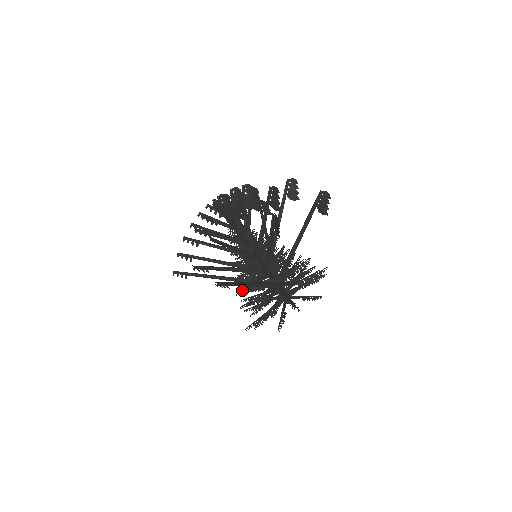
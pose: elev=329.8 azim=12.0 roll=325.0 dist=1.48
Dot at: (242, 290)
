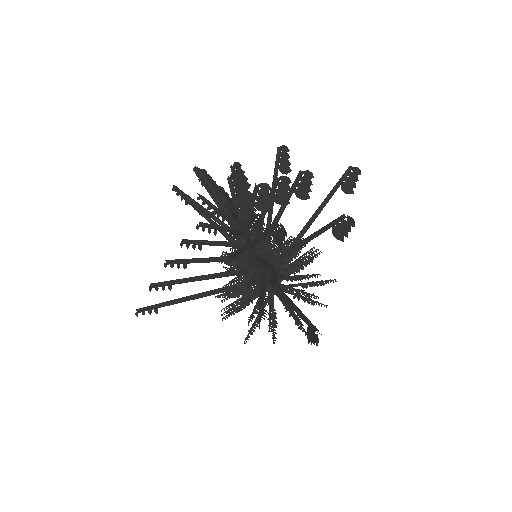
Dot at: (227, 298)
